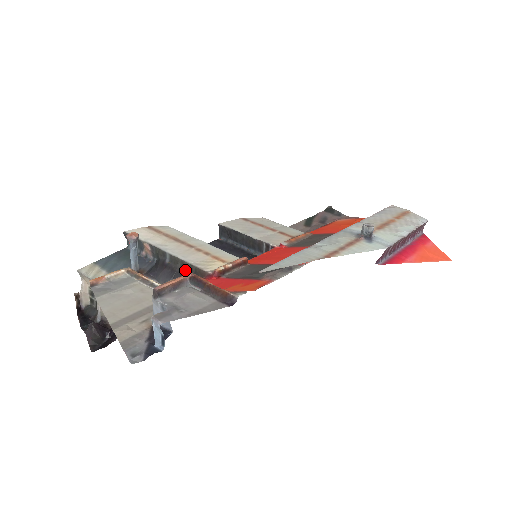
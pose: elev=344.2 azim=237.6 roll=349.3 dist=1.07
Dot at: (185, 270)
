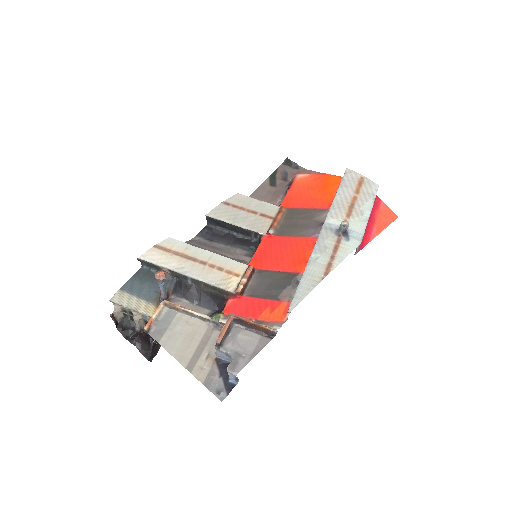
Dot at: (209, 290)
